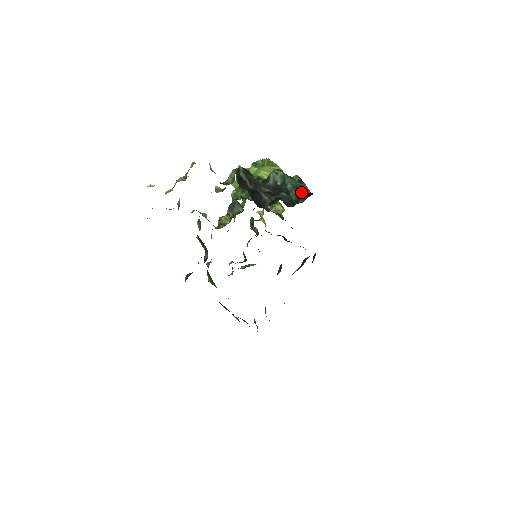
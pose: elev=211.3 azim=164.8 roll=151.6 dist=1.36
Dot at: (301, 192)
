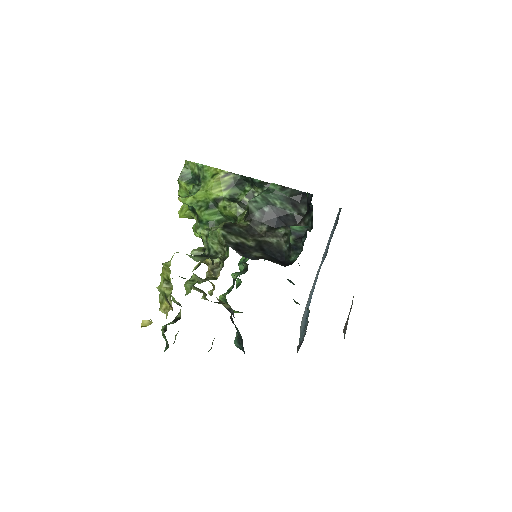
Dot at: (293, 199)
